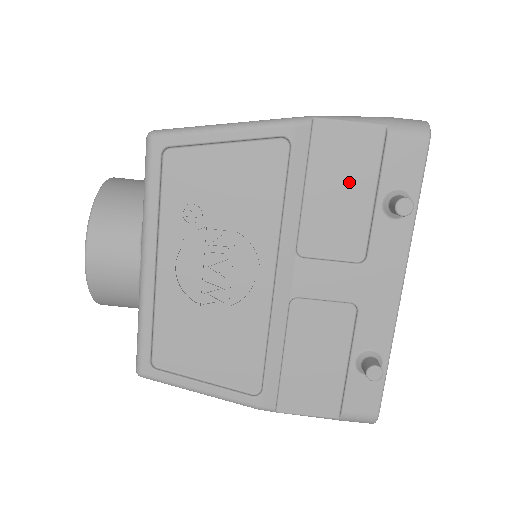
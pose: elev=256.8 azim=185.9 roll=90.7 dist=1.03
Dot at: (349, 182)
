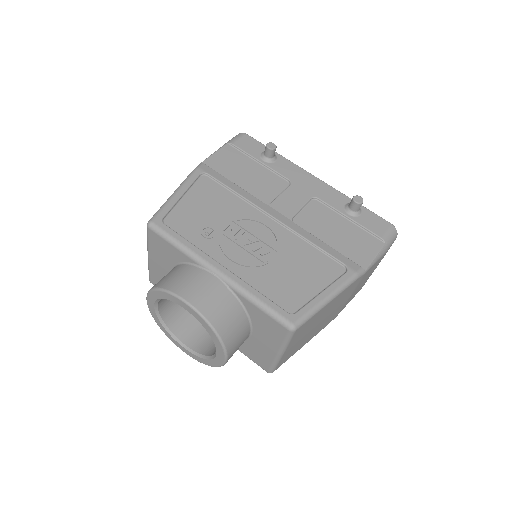
Dot at: (244, 168)
